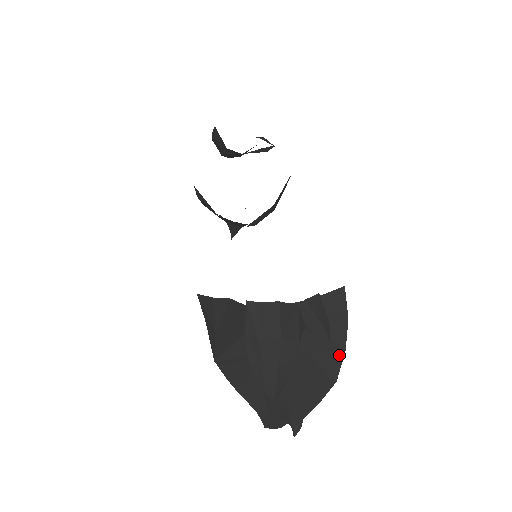
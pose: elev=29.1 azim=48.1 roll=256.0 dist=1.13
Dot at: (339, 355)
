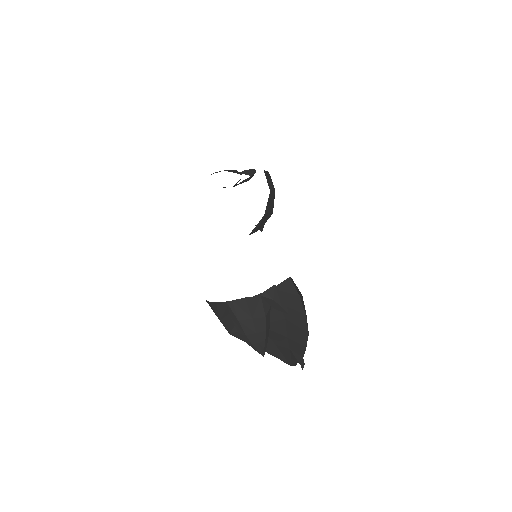
Dot at: (303, 318)
